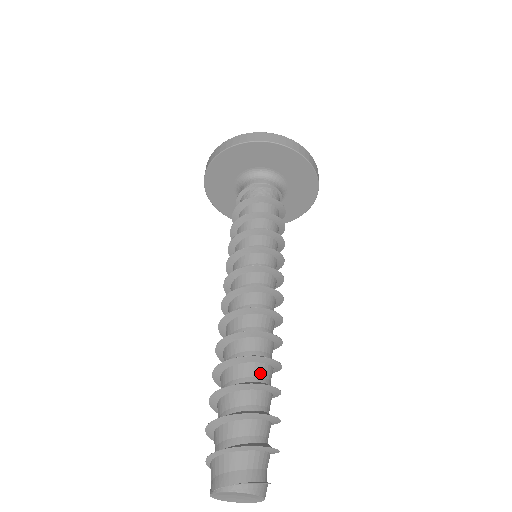
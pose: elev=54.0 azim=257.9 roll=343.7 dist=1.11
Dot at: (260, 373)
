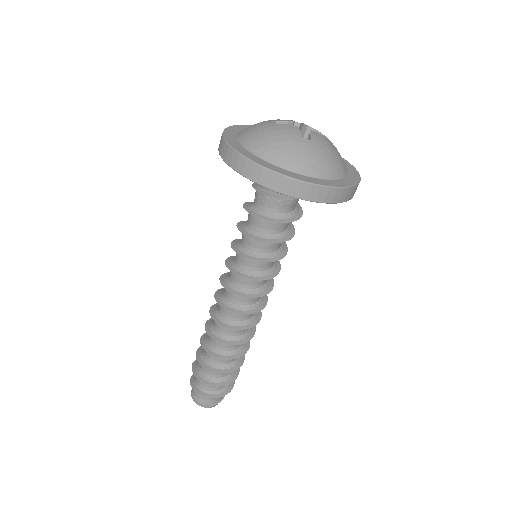
Dot at: occluded
